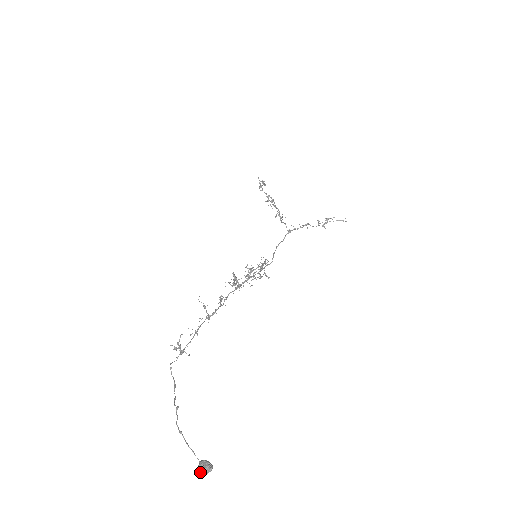
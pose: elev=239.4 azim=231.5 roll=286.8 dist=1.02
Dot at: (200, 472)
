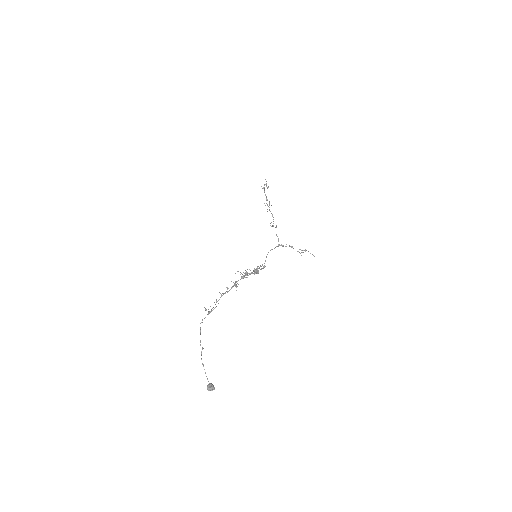
Dot at: (208, 389)
